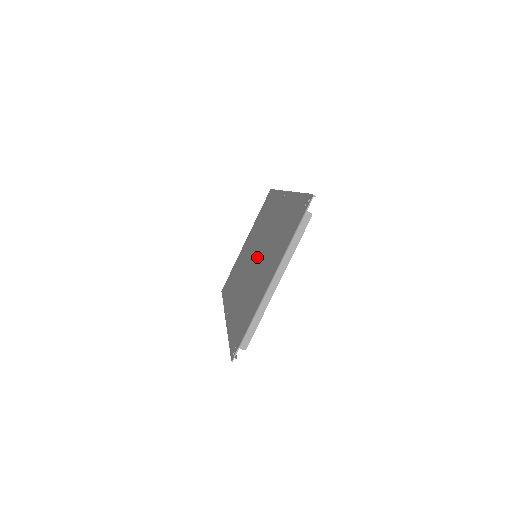
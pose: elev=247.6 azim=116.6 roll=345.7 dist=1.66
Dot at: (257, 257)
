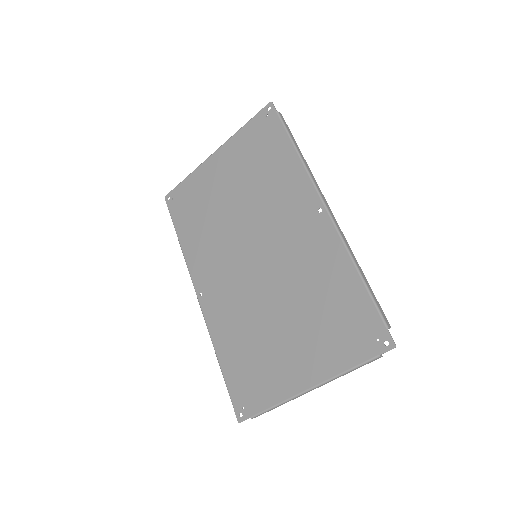
Dot at: (263, 271)
